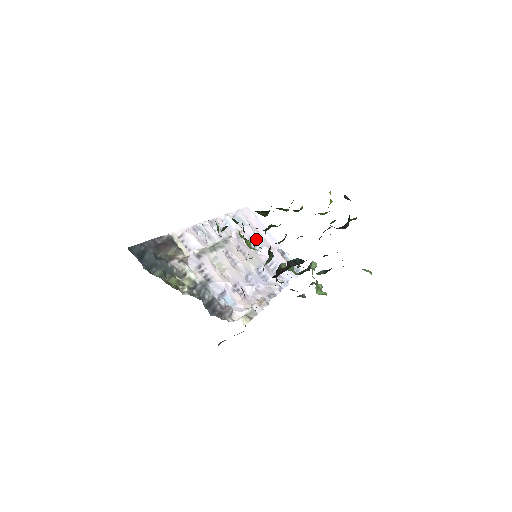
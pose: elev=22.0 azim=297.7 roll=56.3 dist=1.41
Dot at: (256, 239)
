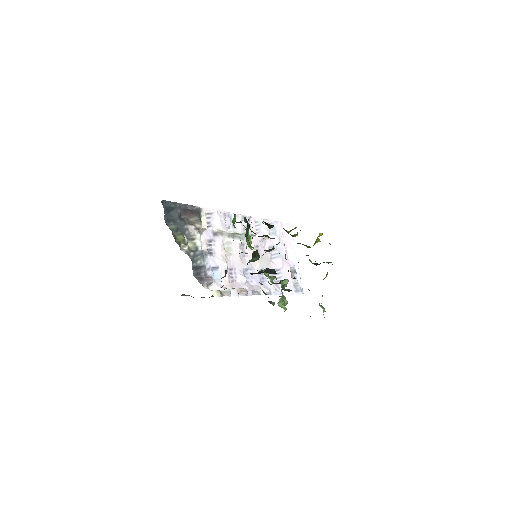
Dot at: (277, 249)
